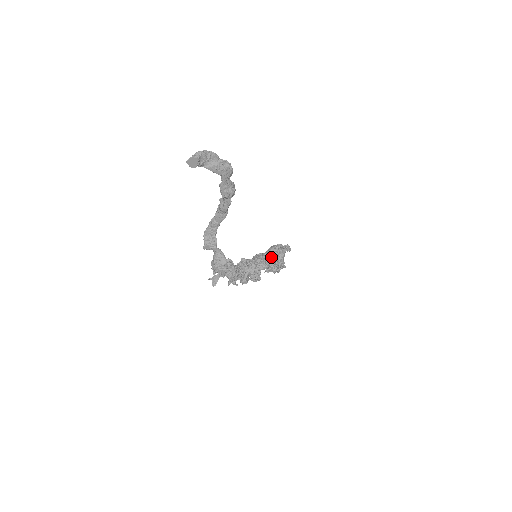
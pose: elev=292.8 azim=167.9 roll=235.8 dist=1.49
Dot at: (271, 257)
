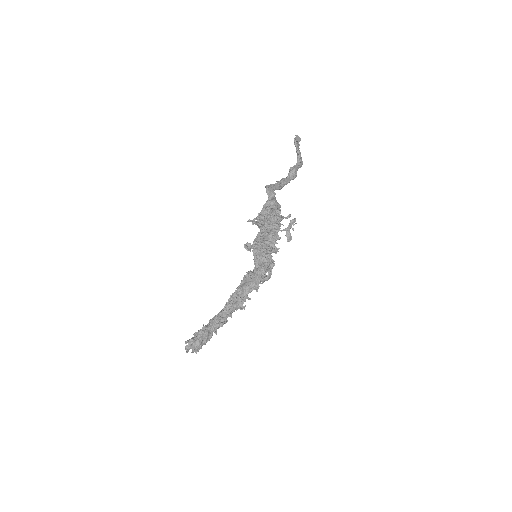
Dot at: (267, 263)
